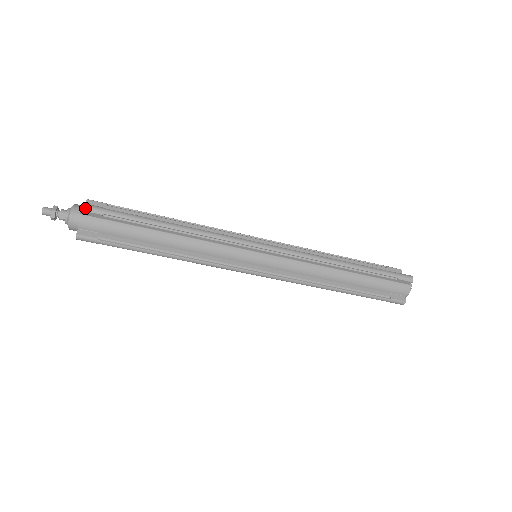
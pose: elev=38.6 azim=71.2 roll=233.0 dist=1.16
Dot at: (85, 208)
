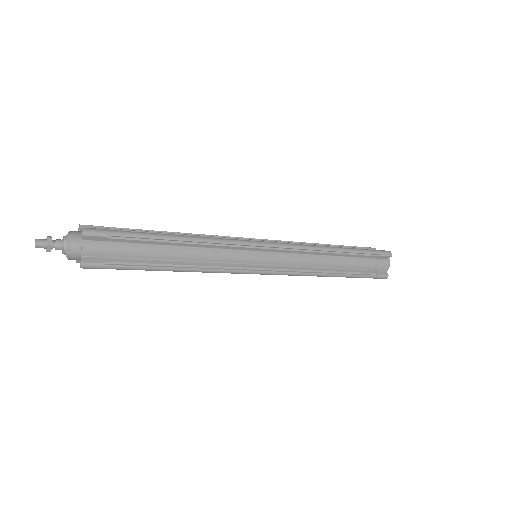
Dot at: (84, 268)
